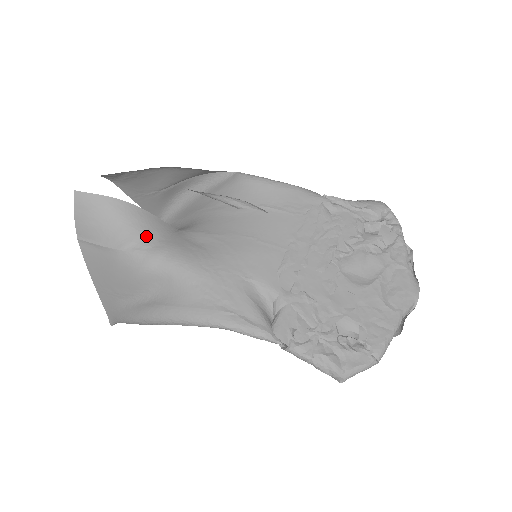
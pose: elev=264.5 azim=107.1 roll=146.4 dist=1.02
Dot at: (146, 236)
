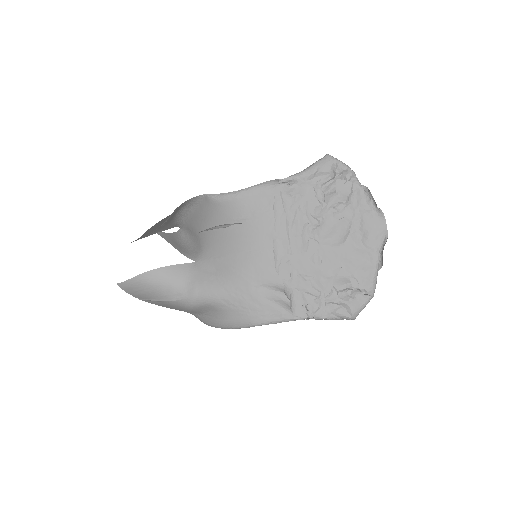
Dot at: (178, 286)
